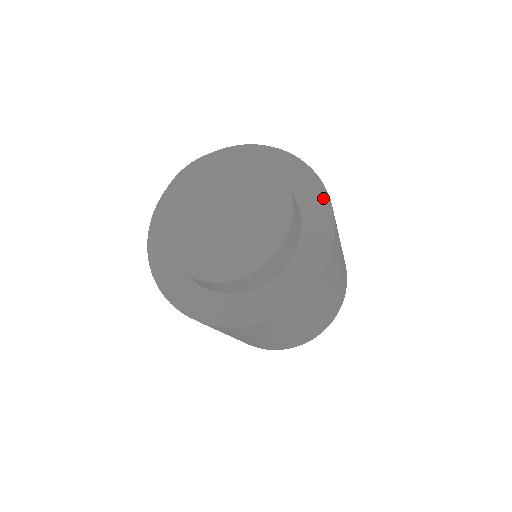
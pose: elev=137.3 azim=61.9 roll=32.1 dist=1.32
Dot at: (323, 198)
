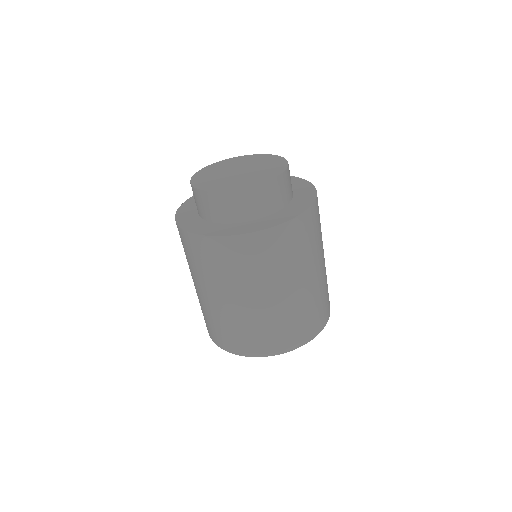
Dot at: (303, 208)
